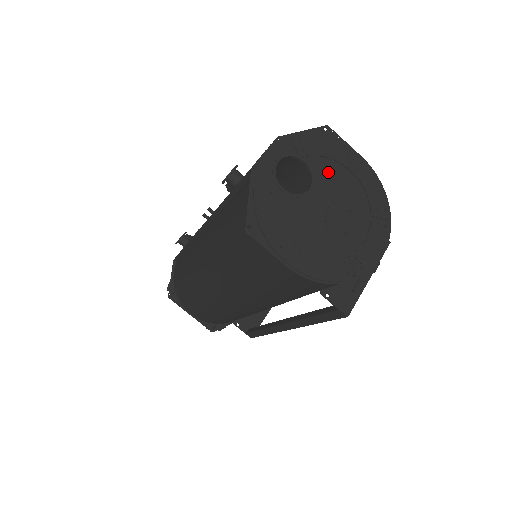
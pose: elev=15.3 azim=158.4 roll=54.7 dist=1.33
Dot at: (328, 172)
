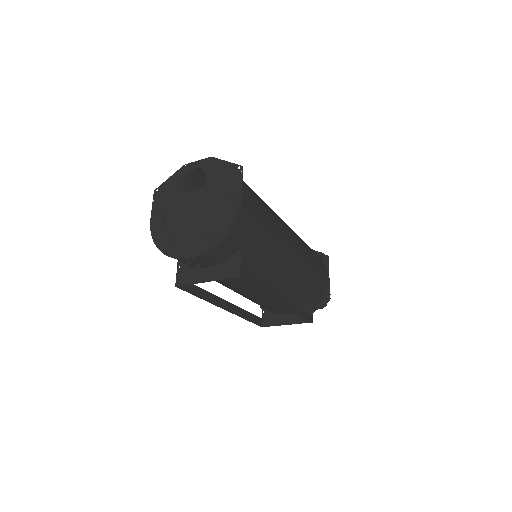
Dot at: (214, 192)
